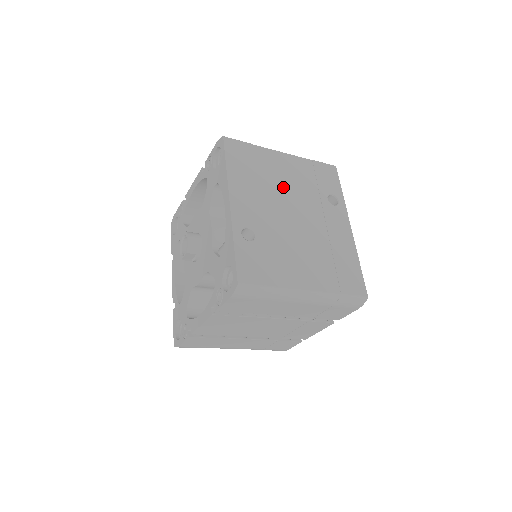
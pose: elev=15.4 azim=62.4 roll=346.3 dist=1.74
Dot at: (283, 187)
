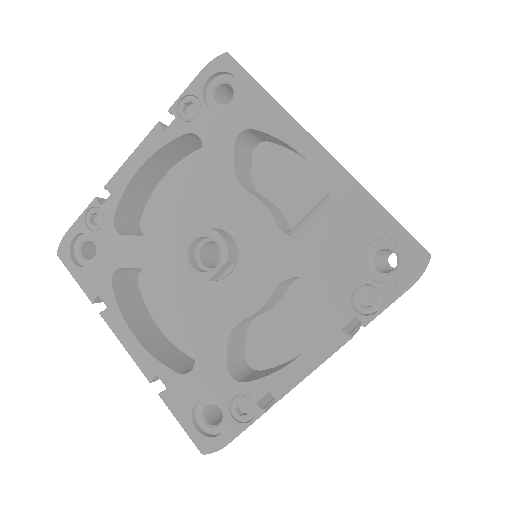
Dot at: occluded
